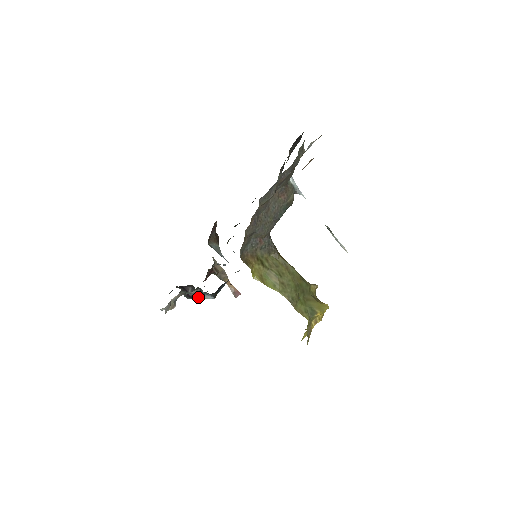
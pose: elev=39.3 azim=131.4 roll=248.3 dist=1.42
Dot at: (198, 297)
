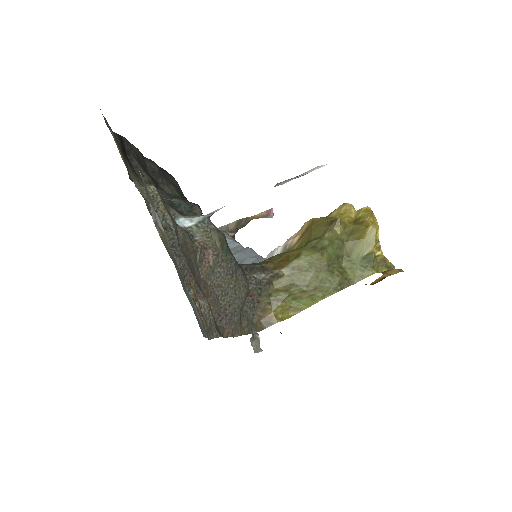
Dot at: occluded
